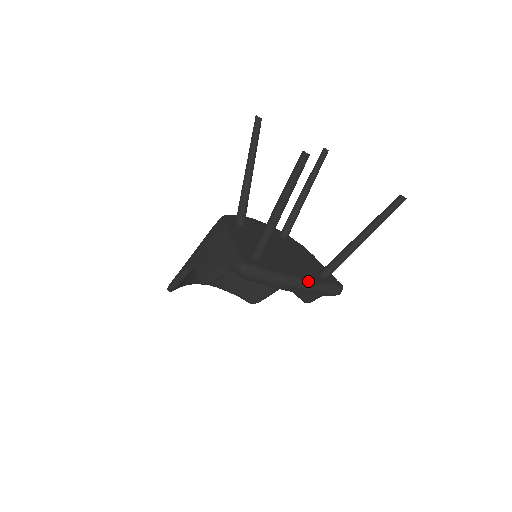
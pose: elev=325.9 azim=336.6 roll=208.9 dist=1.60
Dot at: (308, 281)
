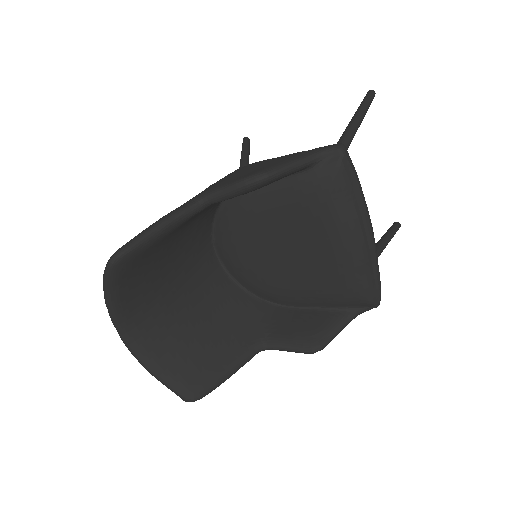
Dot at: occluded
